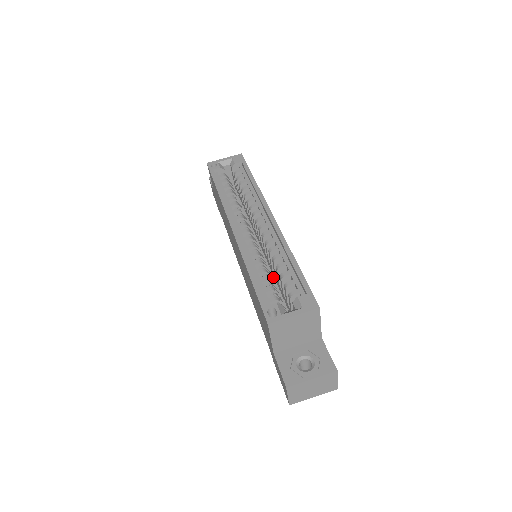
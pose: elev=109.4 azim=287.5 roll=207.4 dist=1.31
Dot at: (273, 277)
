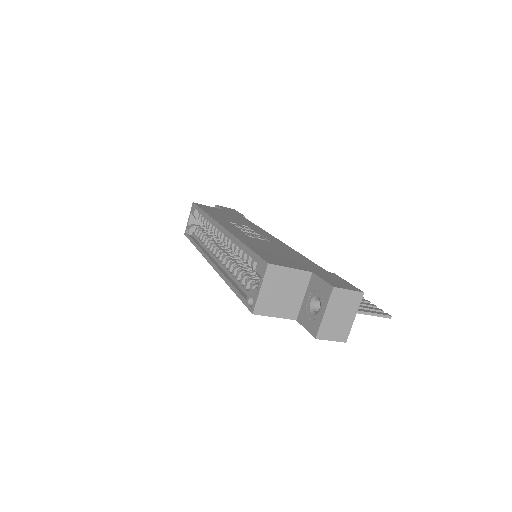
Dot at: occluded
